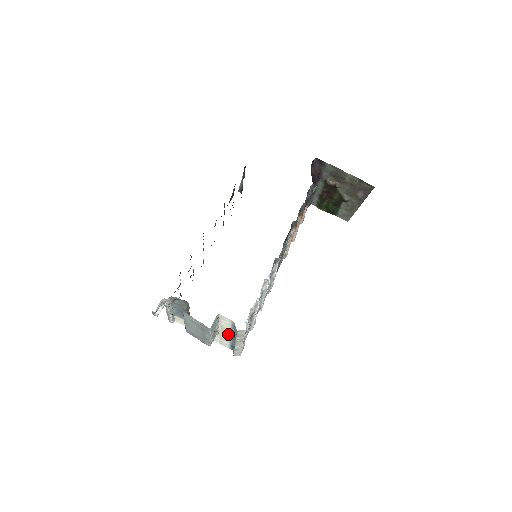
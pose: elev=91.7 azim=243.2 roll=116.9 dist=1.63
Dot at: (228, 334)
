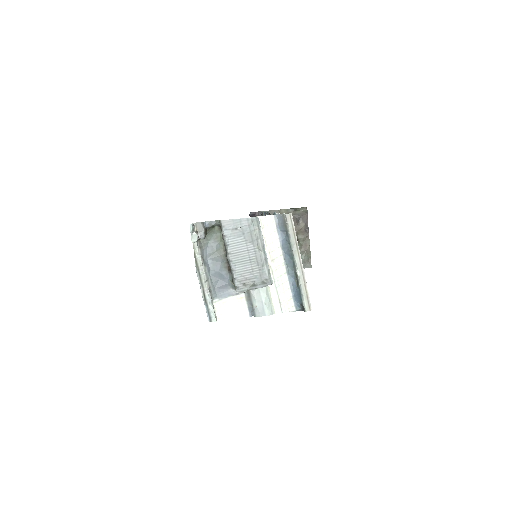
Dot at: (281, 264)
